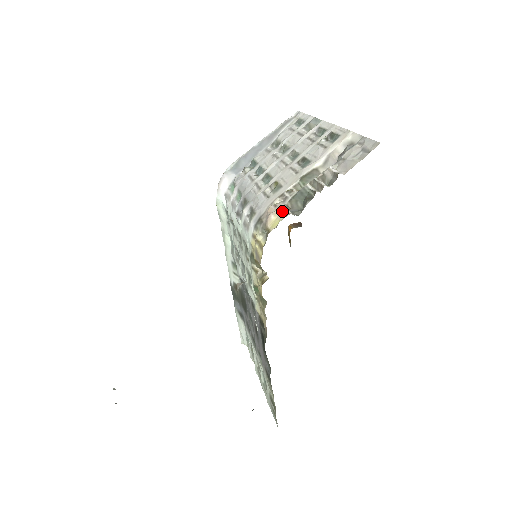
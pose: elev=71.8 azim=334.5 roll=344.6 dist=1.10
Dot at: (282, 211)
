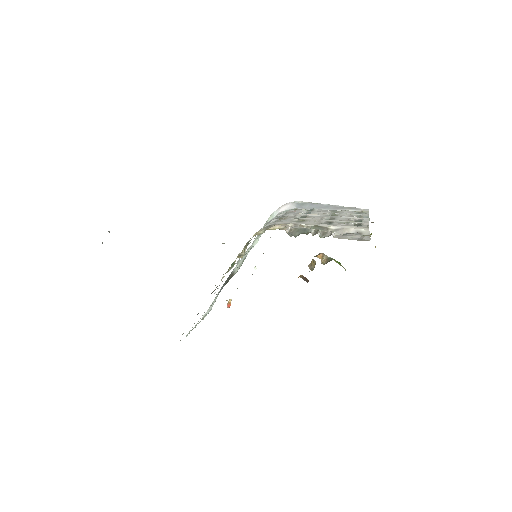
Dot at: (285, 228)
